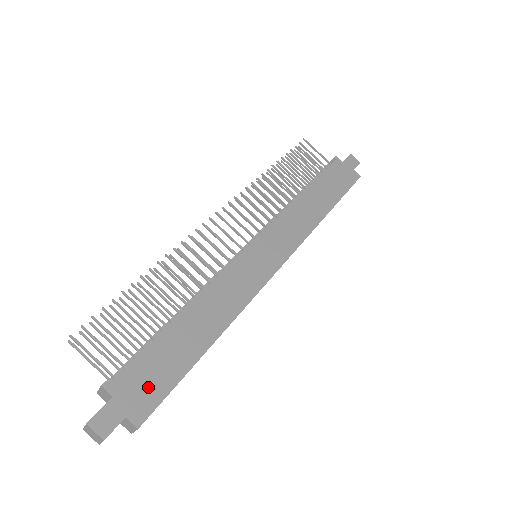
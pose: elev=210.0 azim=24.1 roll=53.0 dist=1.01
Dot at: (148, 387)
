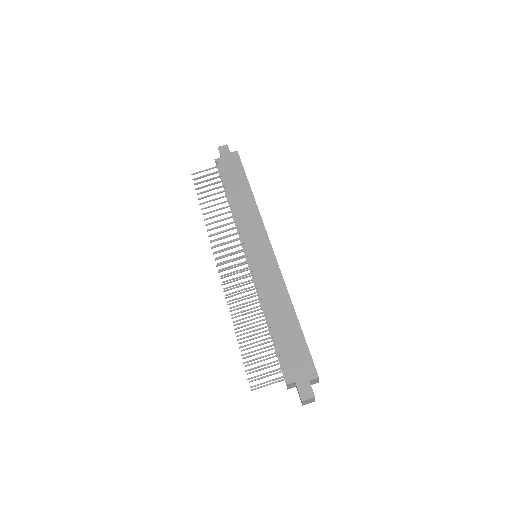
Dot at: (300, 361)
